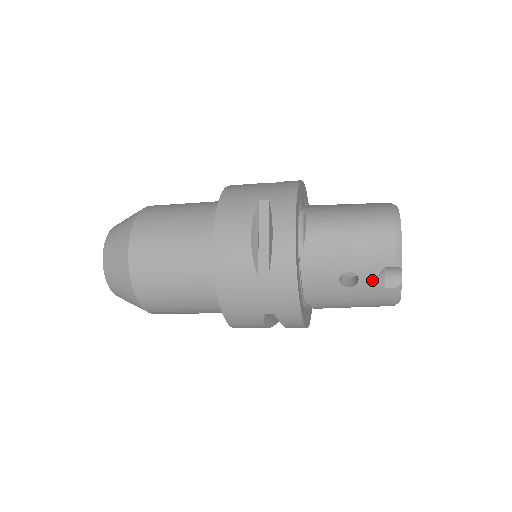
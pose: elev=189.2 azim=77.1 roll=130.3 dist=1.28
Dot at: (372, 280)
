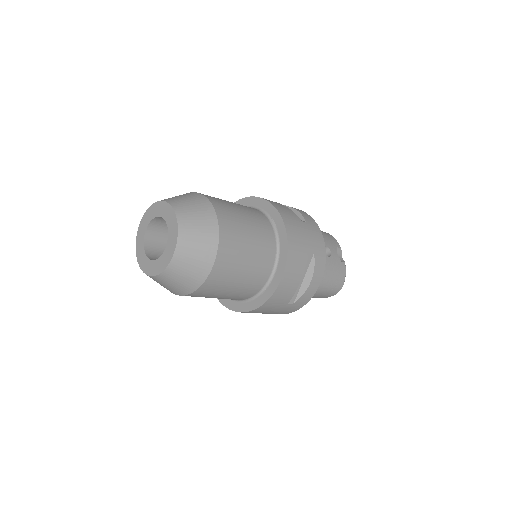
Dot at: (336, 254)
